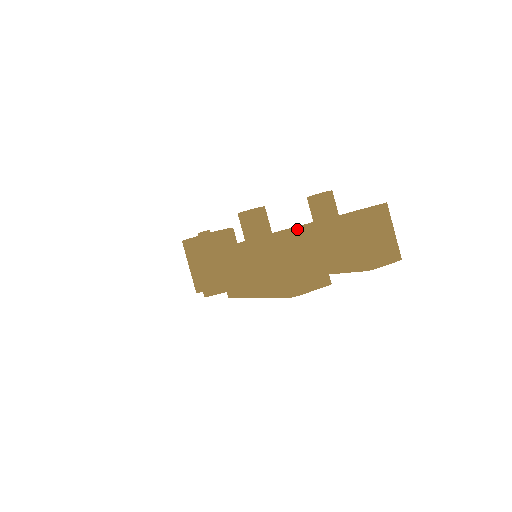
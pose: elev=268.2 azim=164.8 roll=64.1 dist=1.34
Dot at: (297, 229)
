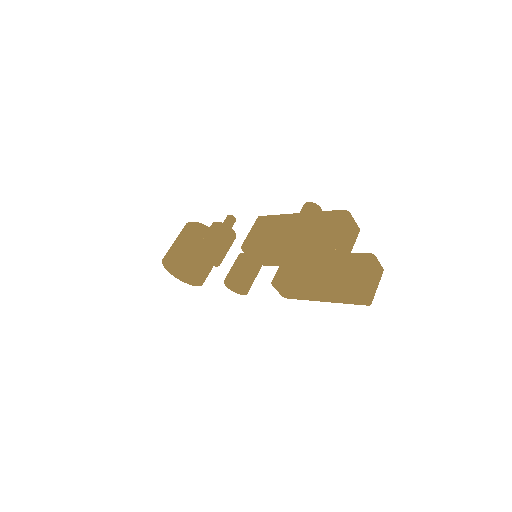
Dot at: (354, 222)
